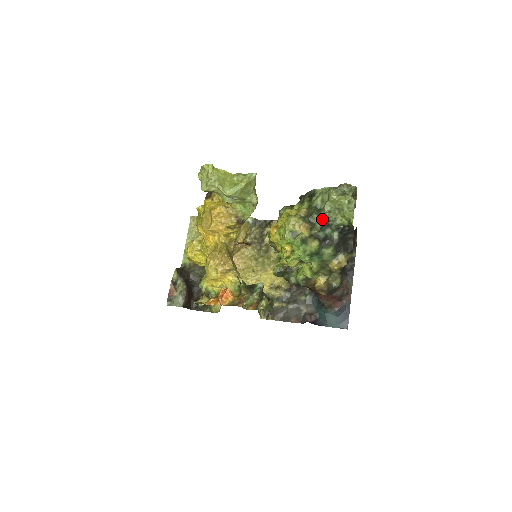
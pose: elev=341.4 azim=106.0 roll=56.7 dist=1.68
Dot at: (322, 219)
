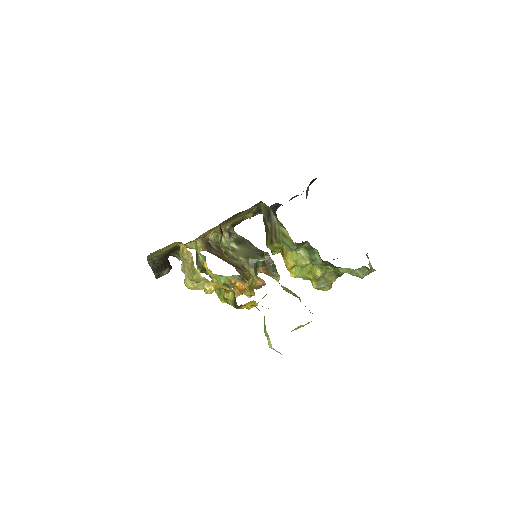
Dot at: occluded
